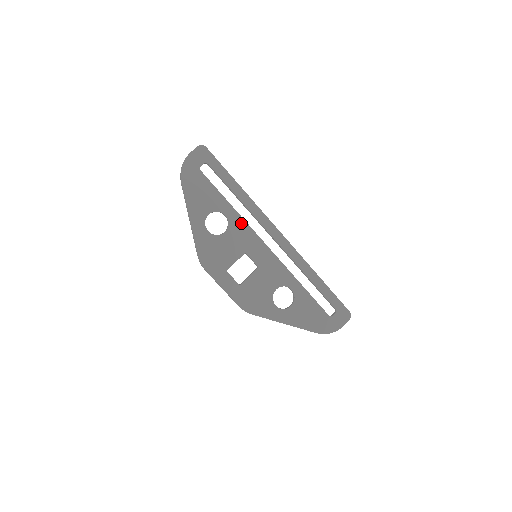
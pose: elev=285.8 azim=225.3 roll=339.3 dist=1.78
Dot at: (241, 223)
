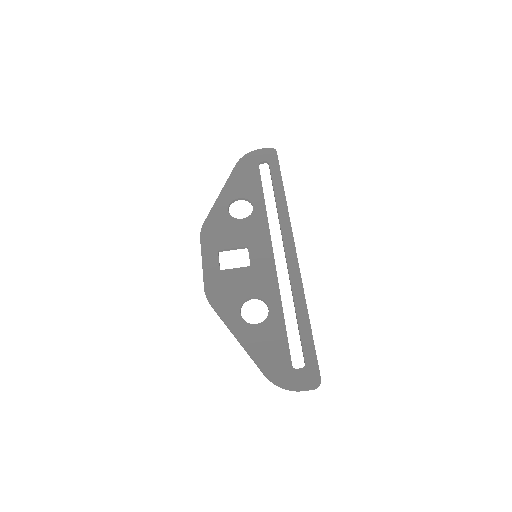
Dot at: (263, 220)
